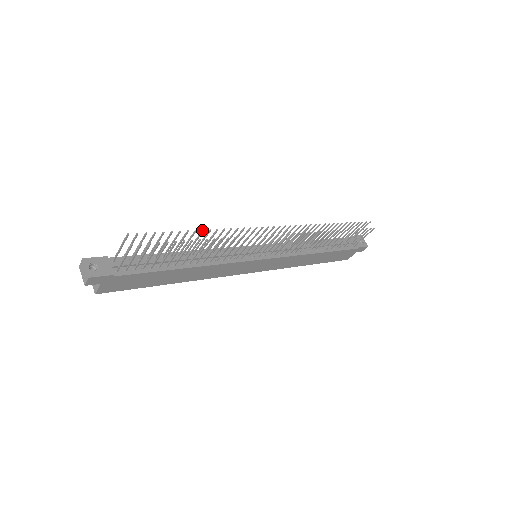
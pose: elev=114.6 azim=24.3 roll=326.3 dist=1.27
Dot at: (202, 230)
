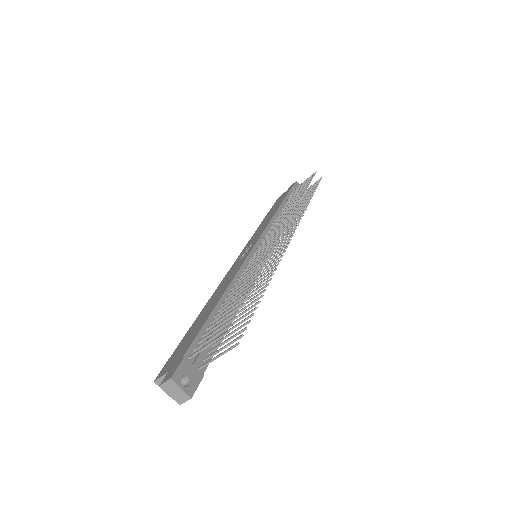
Dot at: (258, 275)
